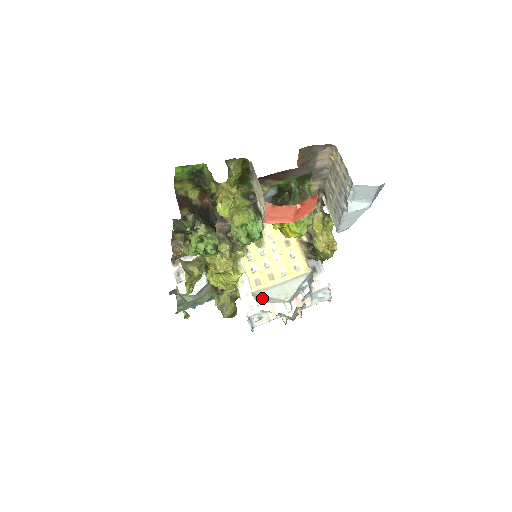
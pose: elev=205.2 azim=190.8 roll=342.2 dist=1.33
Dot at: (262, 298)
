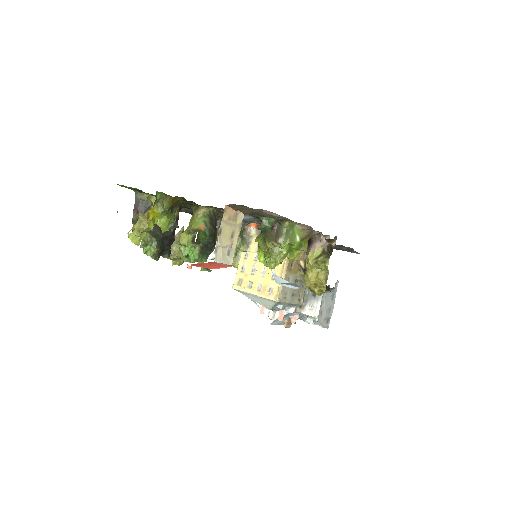
Dot at: occluded
